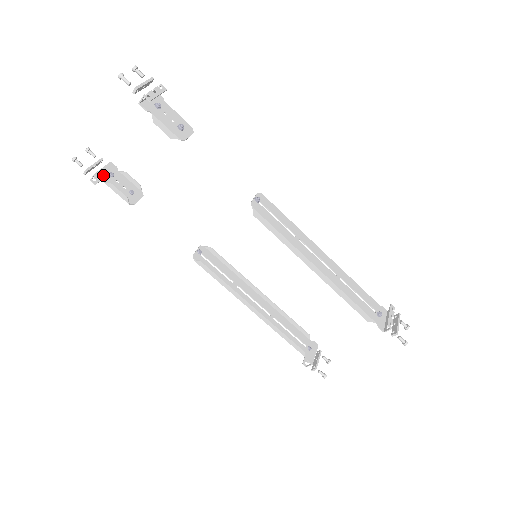
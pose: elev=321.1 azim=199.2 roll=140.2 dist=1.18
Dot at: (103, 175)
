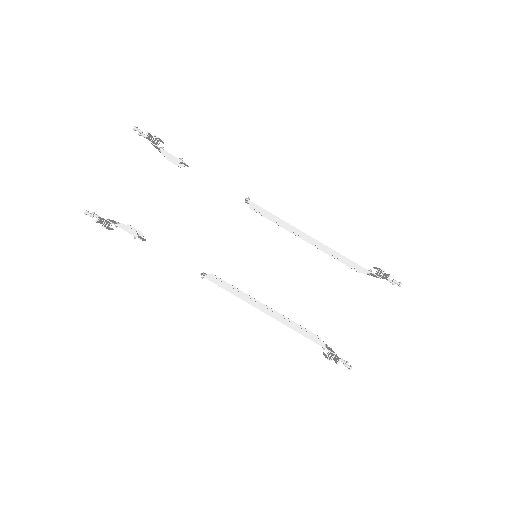
Dot at: (112, 222)
